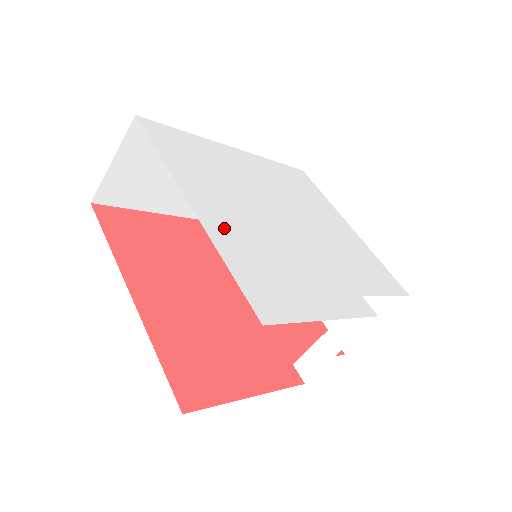
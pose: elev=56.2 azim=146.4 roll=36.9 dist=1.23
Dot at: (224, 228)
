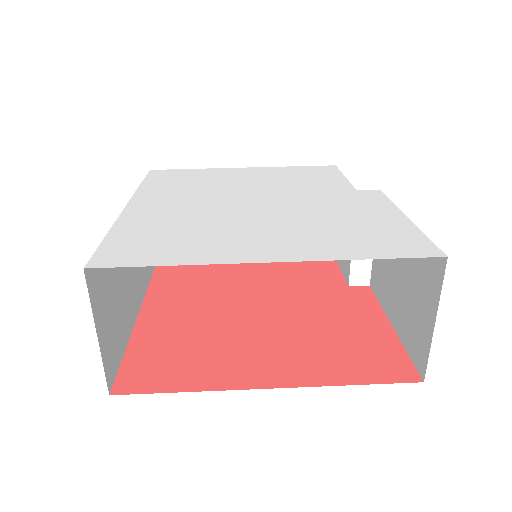
Dot at: (303, 247)
